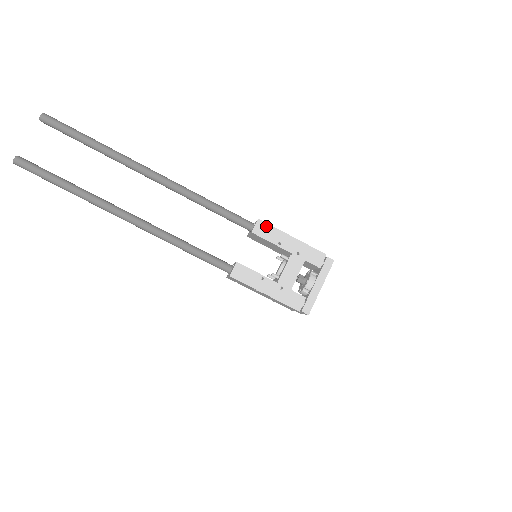
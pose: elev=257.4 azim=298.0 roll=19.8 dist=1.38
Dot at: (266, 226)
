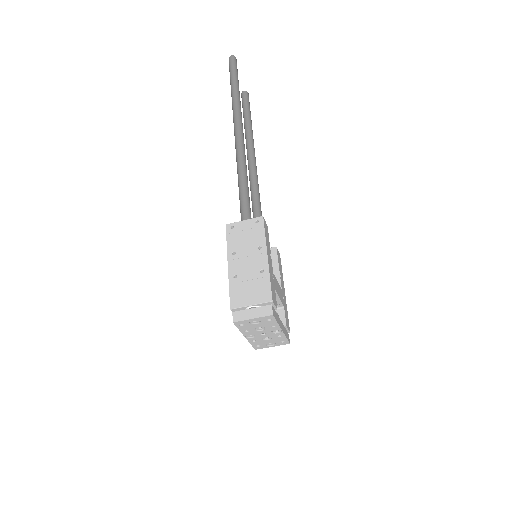
Dot at: occluded
